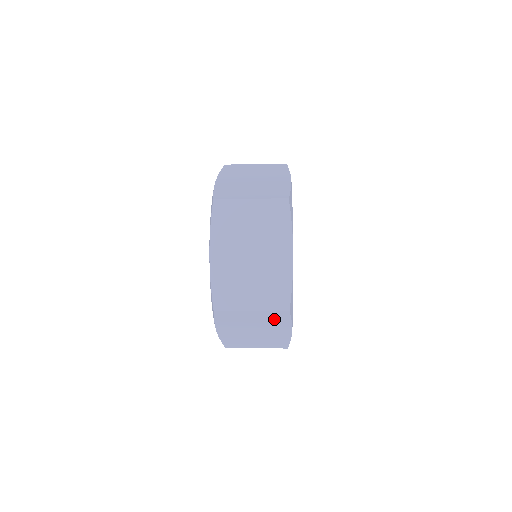
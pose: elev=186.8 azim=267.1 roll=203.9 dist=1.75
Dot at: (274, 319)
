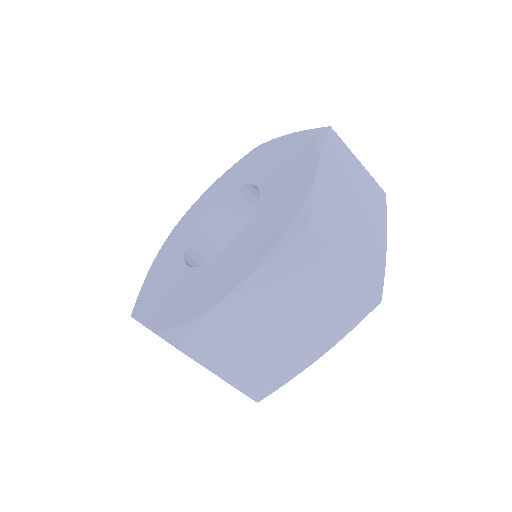
Dot at: (342, 309)
